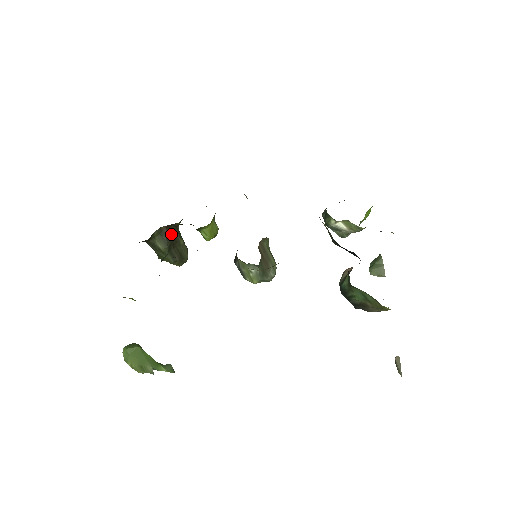
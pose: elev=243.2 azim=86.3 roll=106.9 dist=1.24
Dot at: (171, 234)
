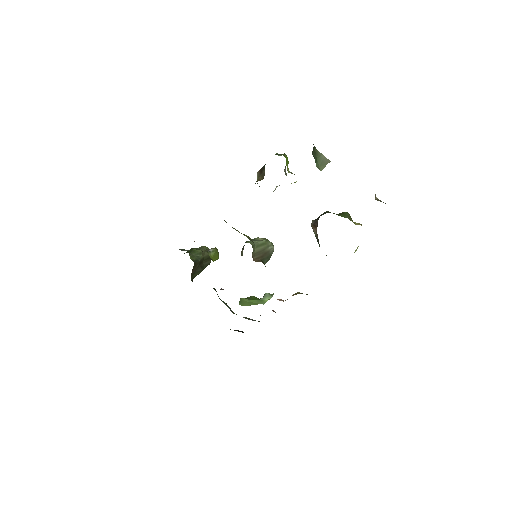
Dot at: (196, 267)
